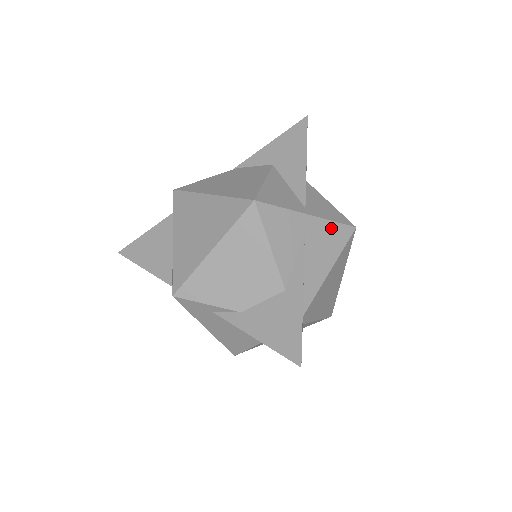
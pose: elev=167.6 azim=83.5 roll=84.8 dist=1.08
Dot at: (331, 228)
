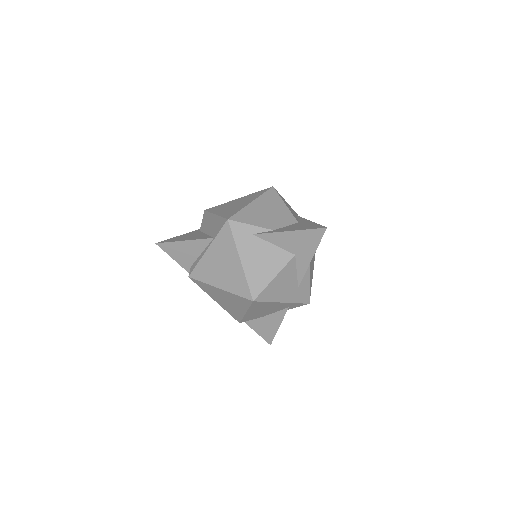
Dot at: occluded
